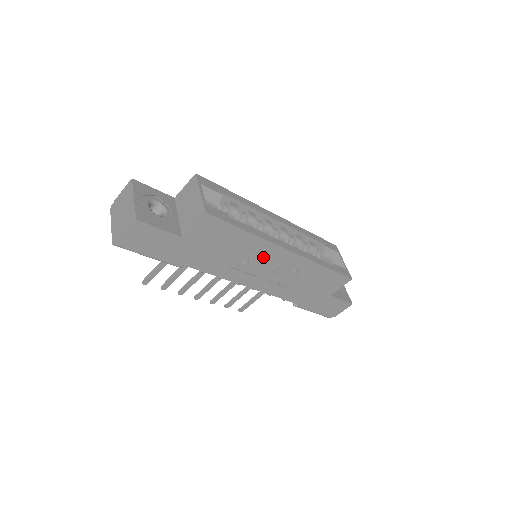
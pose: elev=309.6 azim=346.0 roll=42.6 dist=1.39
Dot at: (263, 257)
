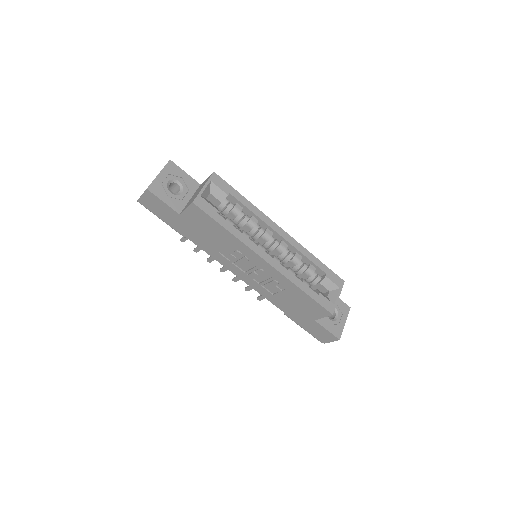
Dot at: (245, 257)
